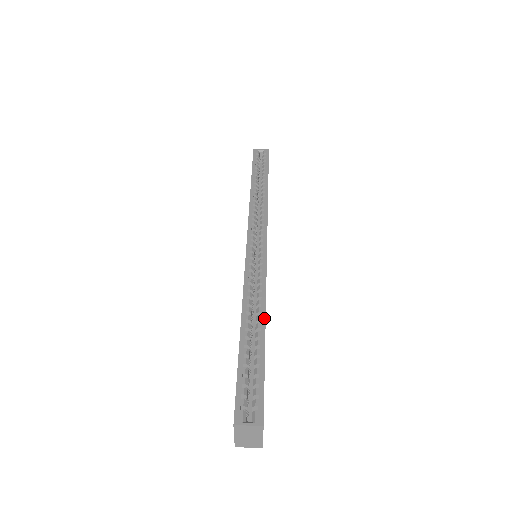
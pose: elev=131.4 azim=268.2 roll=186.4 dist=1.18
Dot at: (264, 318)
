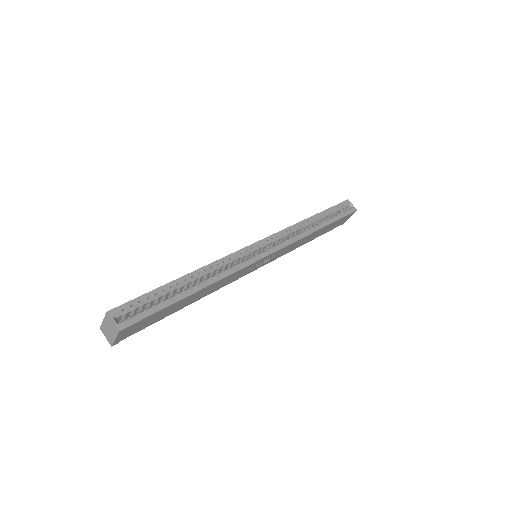
Dot at: (203, 287)
